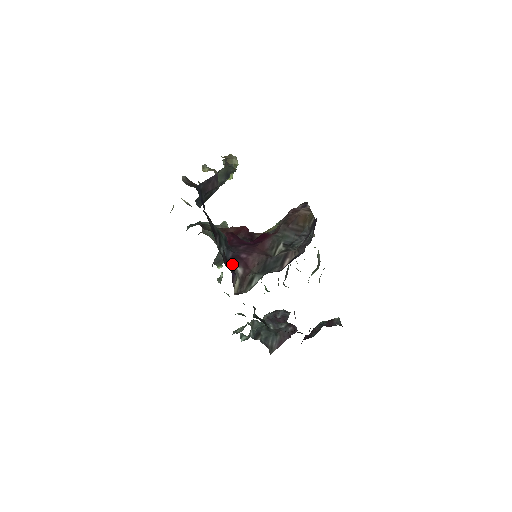
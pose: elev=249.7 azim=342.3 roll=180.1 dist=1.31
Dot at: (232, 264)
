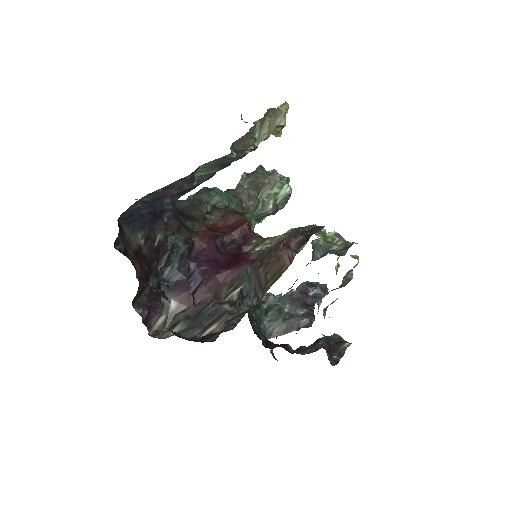
Dot at: (168, 294)
